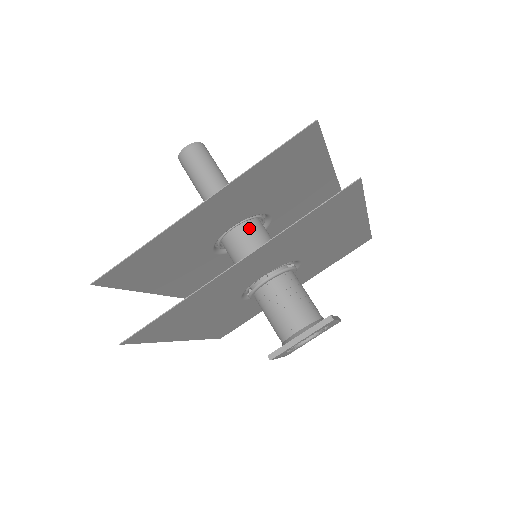
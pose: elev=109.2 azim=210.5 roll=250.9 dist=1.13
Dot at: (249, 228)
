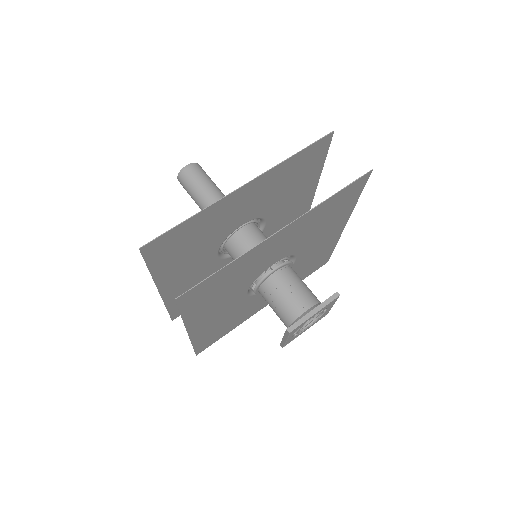
Dot at: (254, 229)
